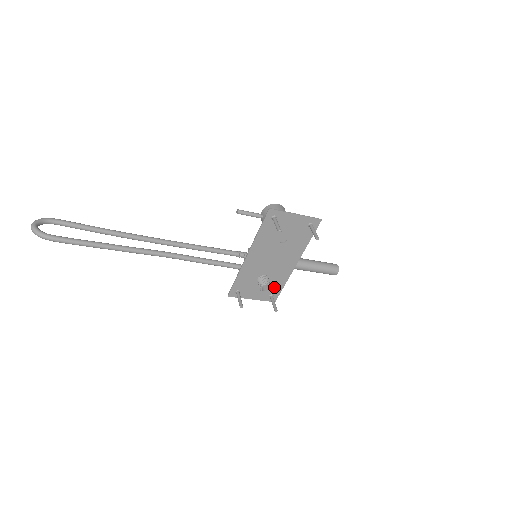
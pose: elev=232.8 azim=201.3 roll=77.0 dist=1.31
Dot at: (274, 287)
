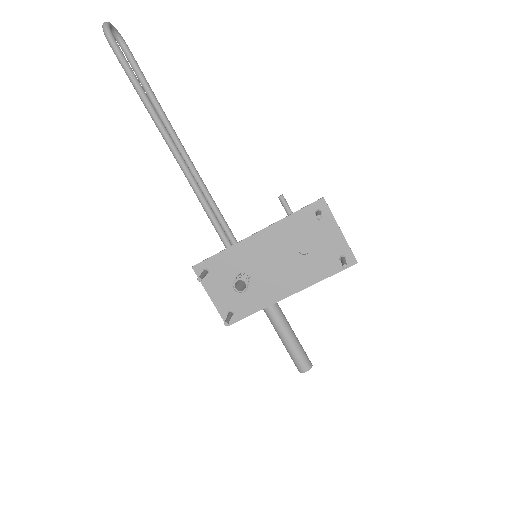
Dot at: (244, 304)
